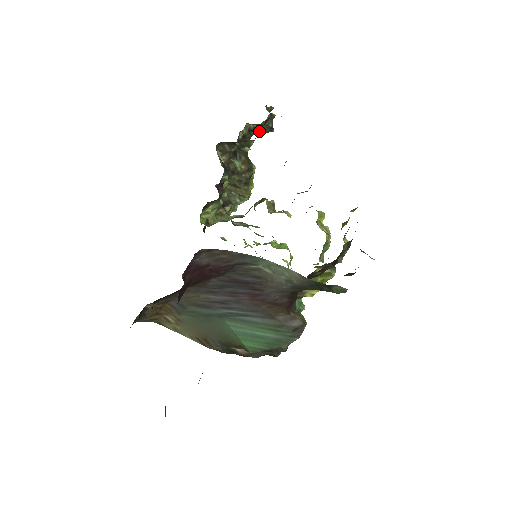
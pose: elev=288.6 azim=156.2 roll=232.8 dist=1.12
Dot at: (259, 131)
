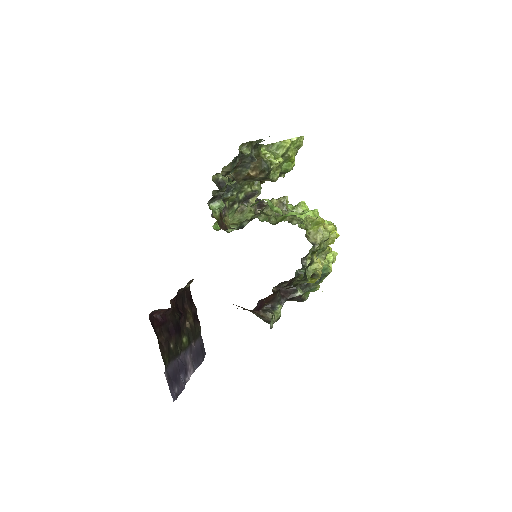
Dot at: occluded
